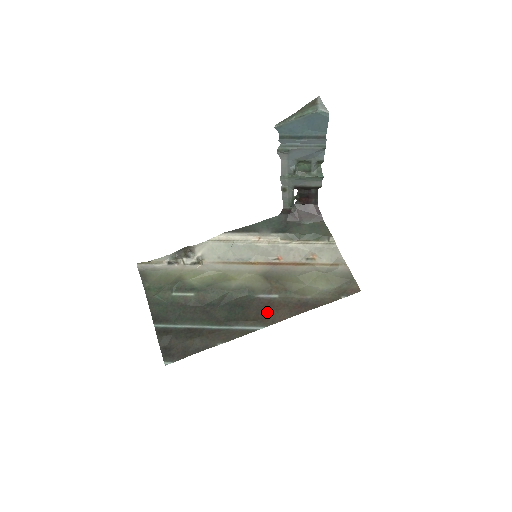
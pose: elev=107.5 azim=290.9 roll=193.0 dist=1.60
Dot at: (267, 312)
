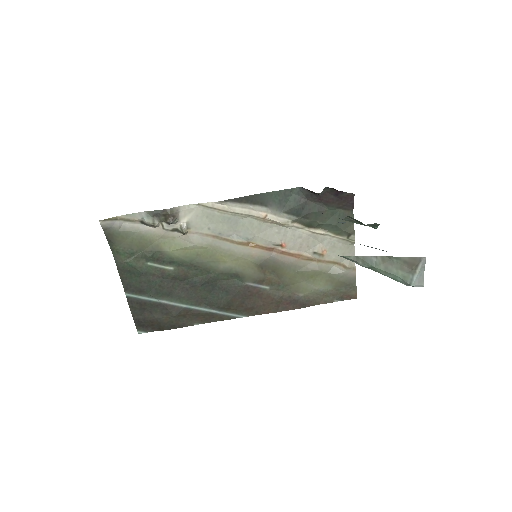
Dot at: (253, 303)
